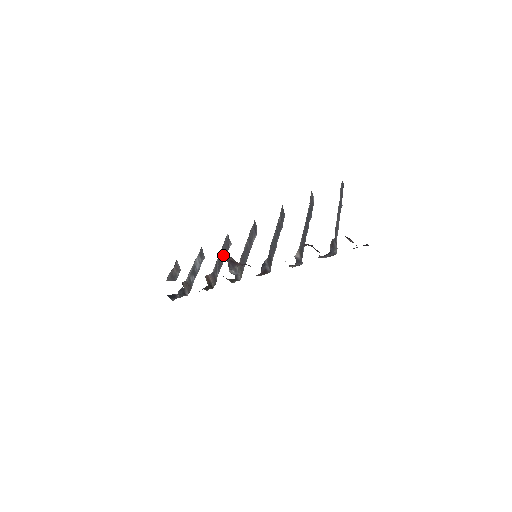
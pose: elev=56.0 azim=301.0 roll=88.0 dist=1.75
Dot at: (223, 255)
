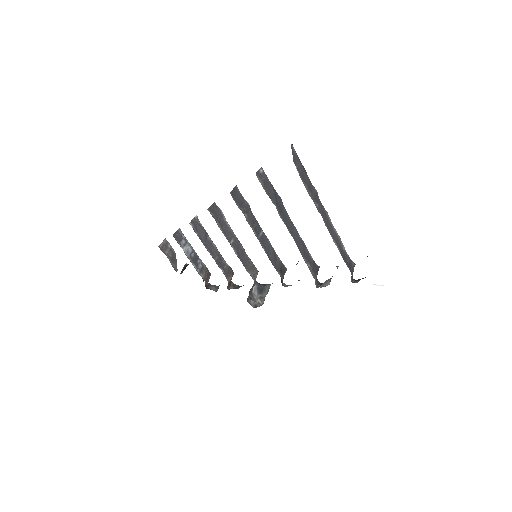
Dot at: (208, 241)
